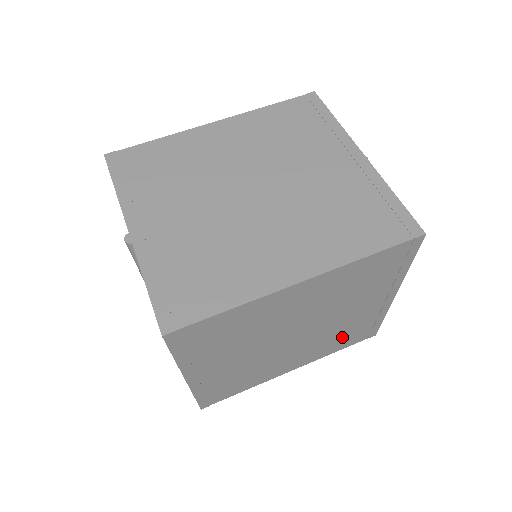
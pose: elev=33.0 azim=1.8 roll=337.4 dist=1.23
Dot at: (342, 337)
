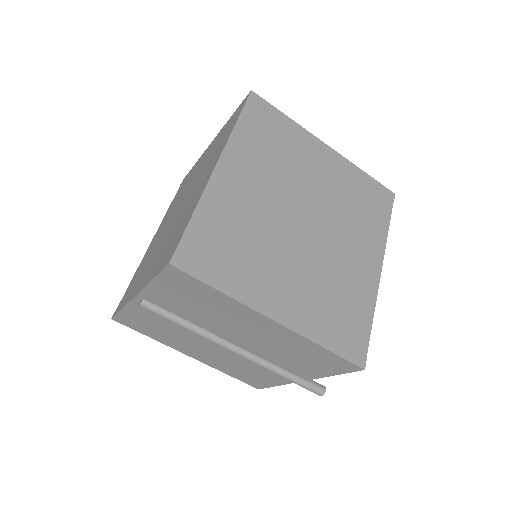
Dot at: (361, 209)
